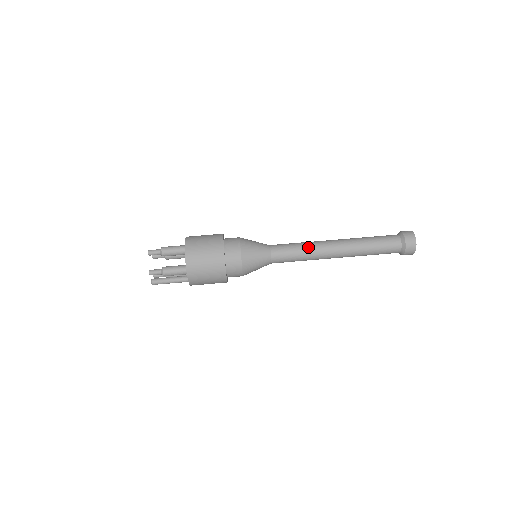
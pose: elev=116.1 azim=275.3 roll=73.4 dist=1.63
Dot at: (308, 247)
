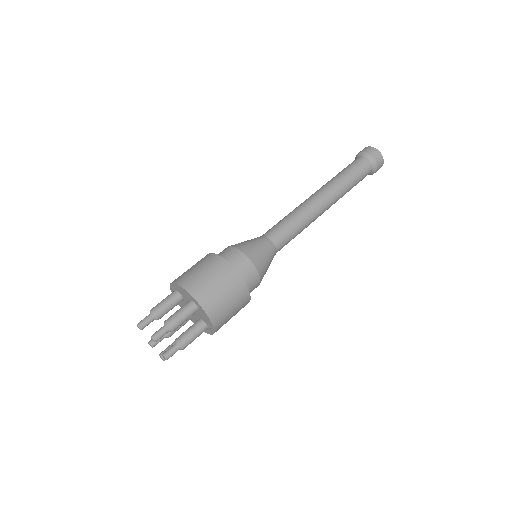
Dot at: (306, 220)
